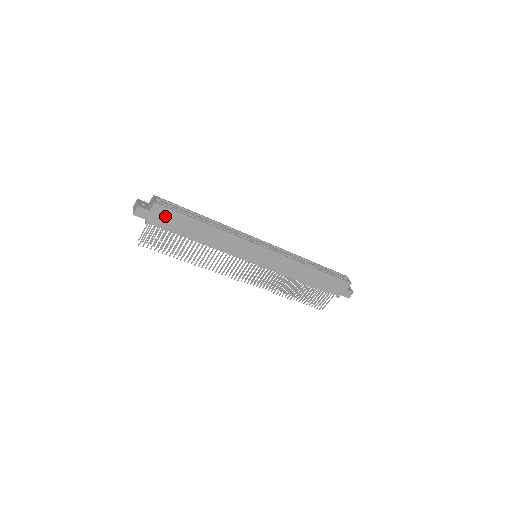
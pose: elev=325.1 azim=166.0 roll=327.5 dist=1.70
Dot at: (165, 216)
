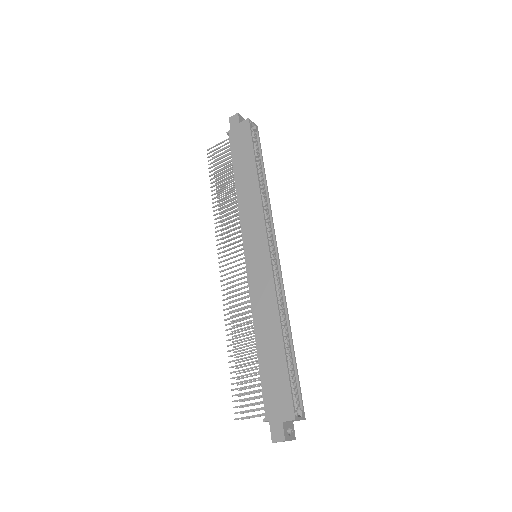
Dot at: (242, 136)
